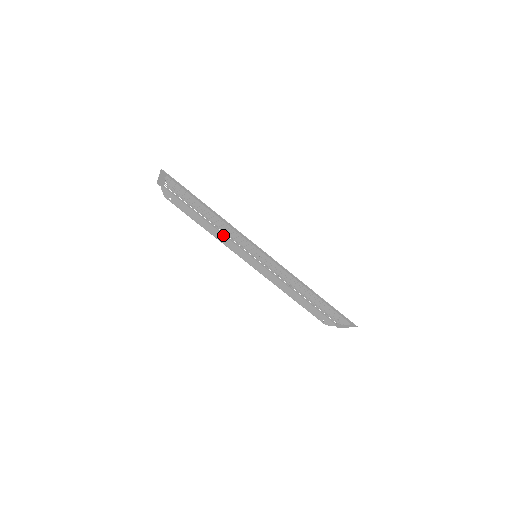
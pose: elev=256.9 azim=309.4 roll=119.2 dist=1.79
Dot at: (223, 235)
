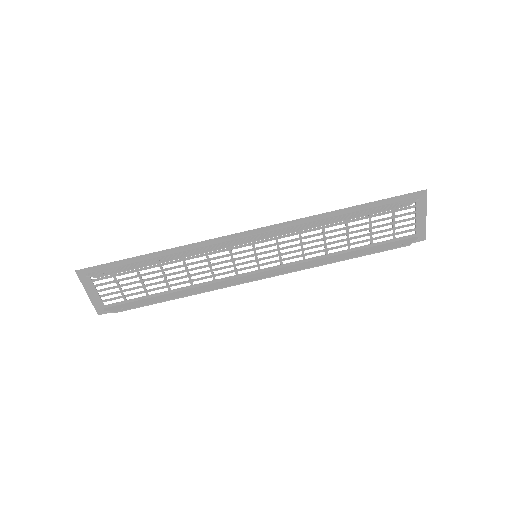
Dot at: (209, 285)
